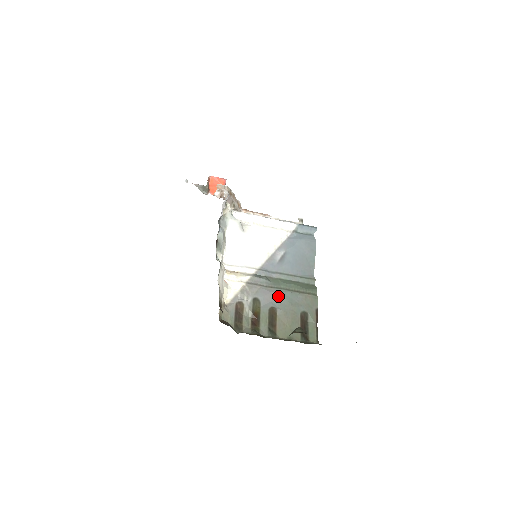
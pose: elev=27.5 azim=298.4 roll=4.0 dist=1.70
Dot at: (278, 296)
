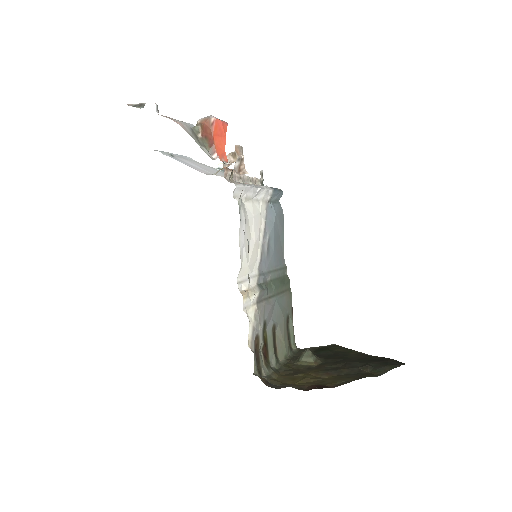
Dot at: (275, 307)
